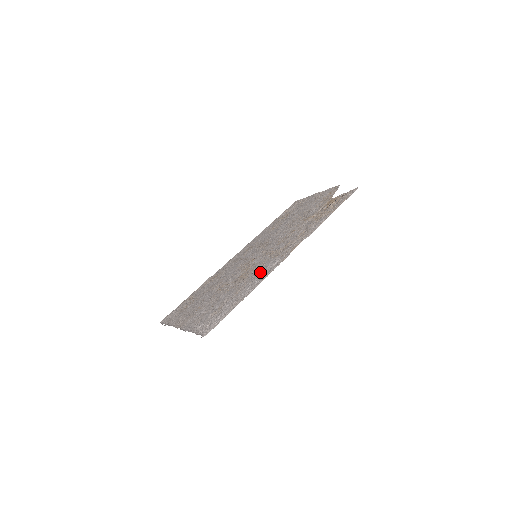
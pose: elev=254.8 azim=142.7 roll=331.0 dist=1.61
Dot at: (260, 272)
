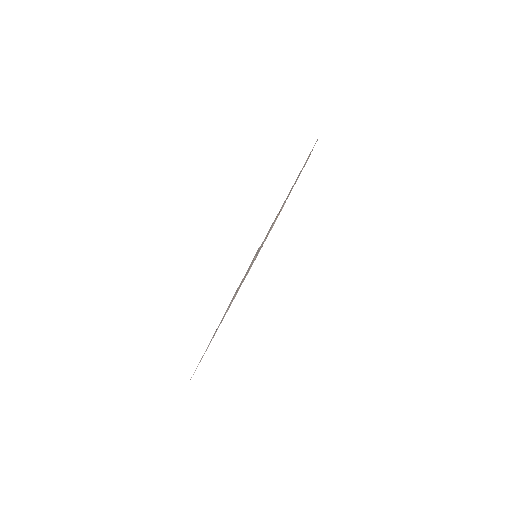
Dot at: occluded
